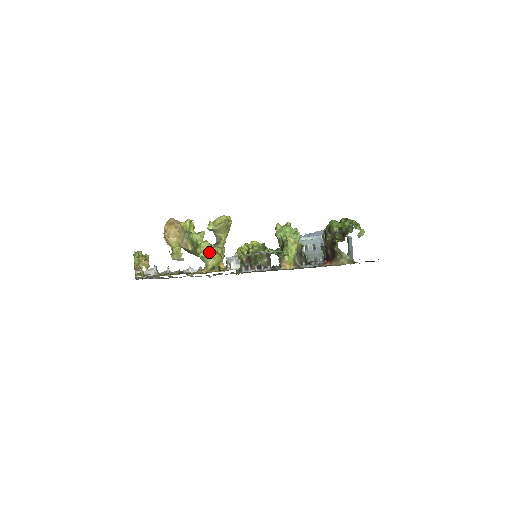
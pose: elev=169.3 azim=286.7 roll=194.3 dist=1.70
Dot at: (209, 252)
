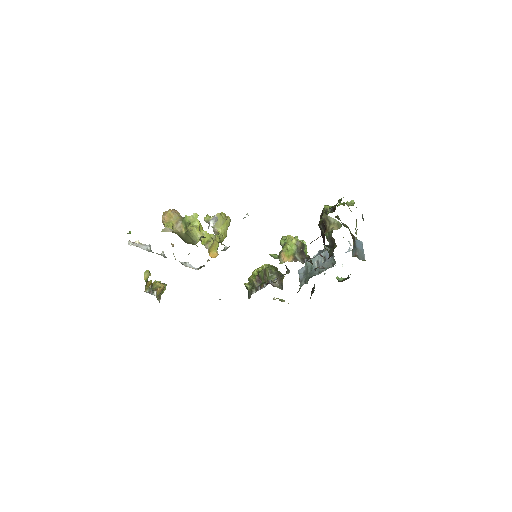
Dot at: (198, 228)
